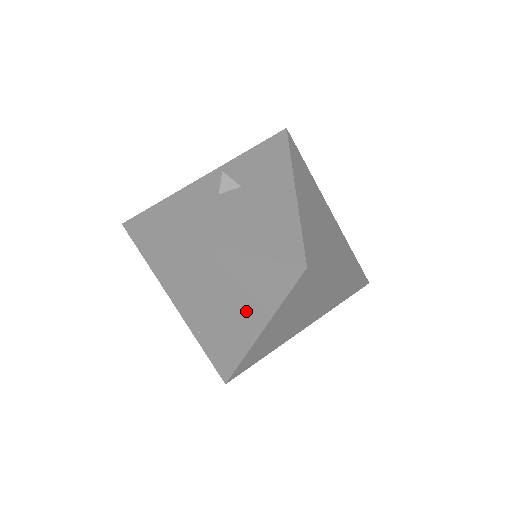
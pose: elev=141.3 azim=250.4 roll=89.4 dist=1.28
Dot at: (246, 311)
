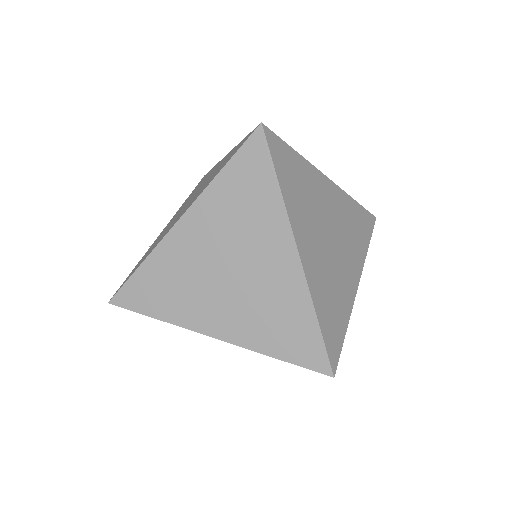
Dot at: occluded
